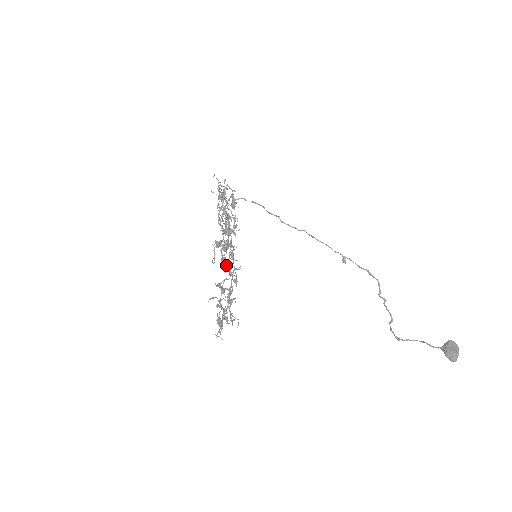
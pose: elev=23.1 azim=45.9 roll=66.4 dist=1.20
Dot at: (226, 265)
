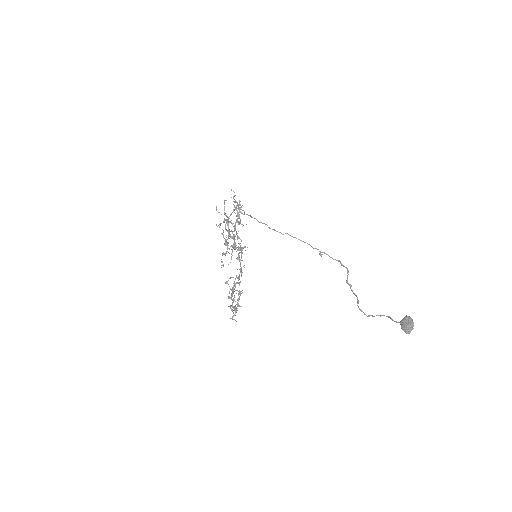
Dot at: occluded
